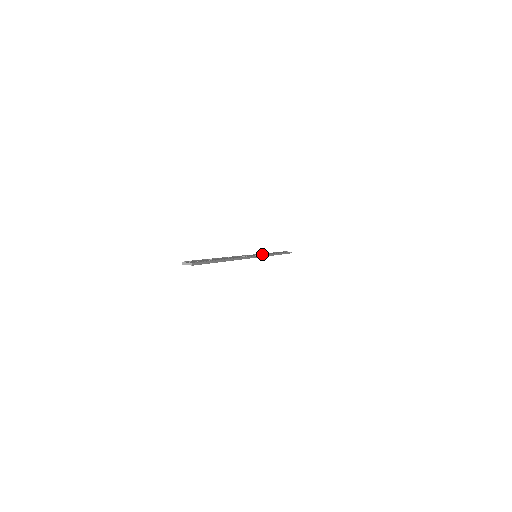
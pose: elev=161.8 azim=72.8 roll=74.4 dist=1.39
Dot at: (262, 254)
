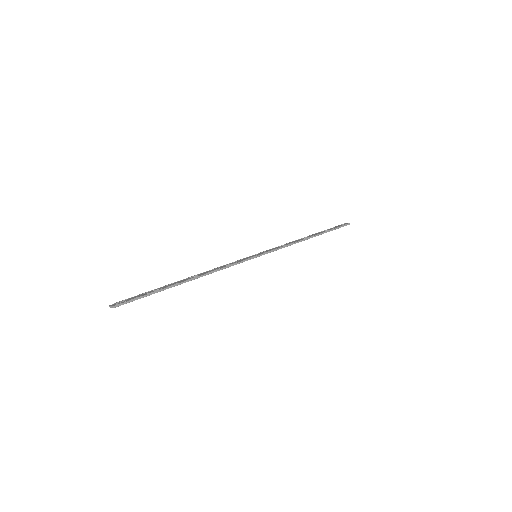
Dot at: (271, 249)
